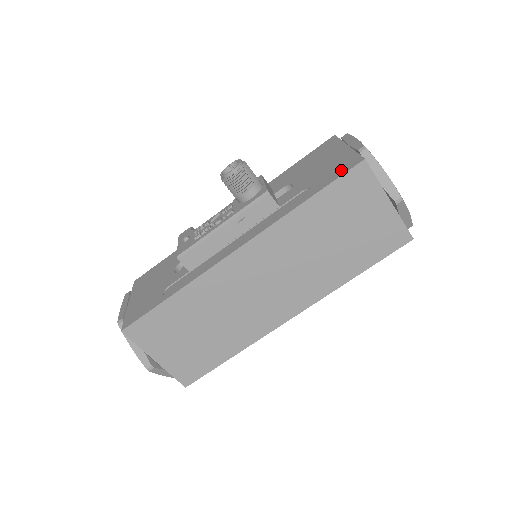
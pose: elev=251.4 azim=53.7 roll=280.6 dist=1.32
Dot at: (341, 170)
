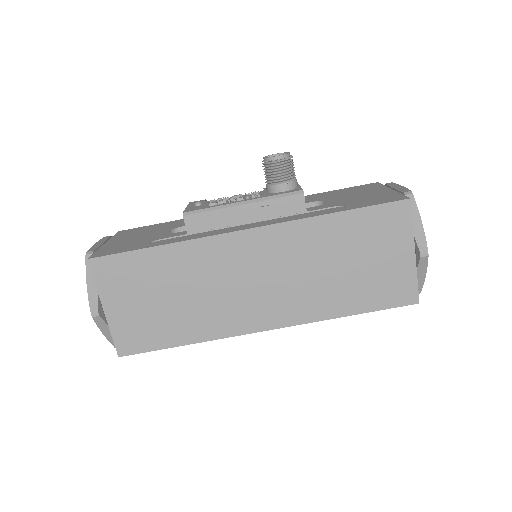
Dot at: (382, 200)
